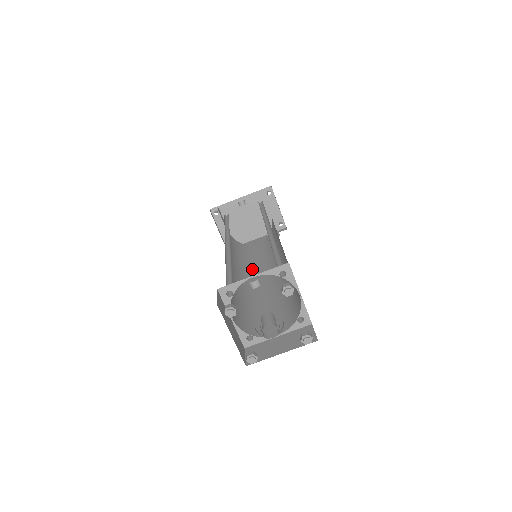
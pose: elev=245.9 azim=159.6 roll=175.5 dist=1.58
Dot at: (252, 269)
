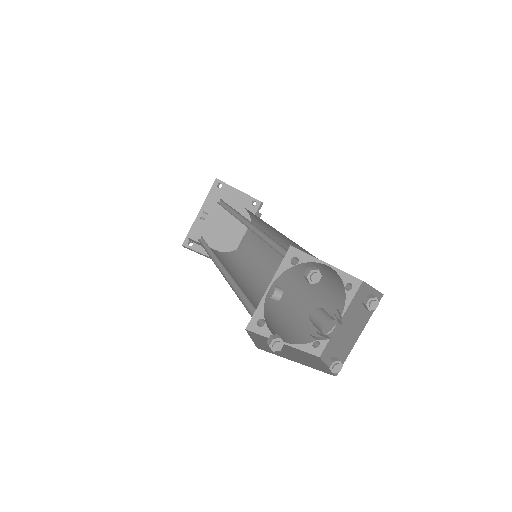
Dot at: (263, 268)
